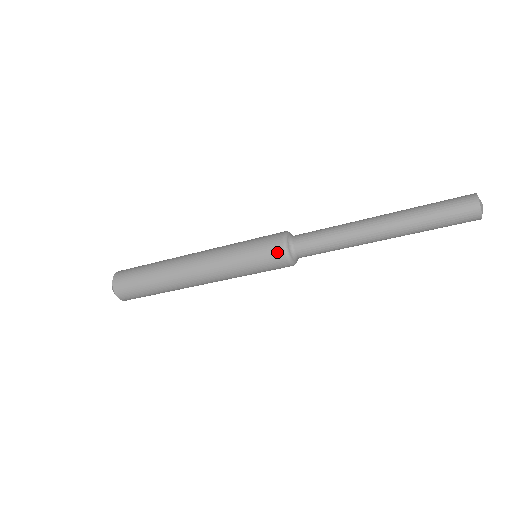
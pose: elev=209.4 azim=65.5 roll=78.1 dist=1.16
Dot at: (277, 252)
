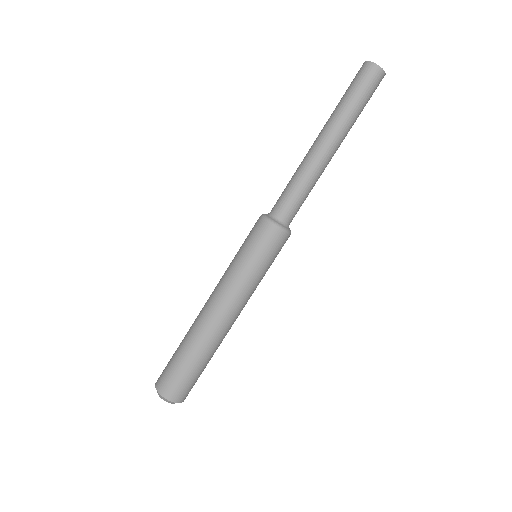
Dot at: (271, 233)
